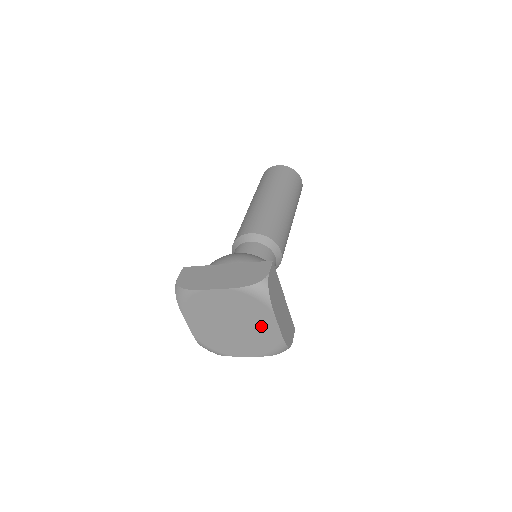
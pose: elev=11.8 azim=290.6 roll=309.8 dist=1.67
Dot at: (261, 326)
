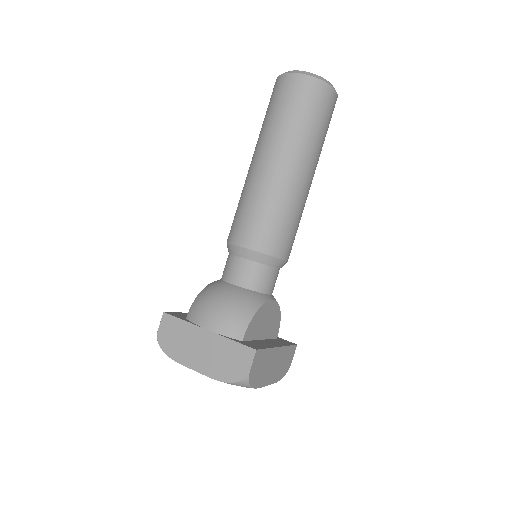
Dot at: occluded
